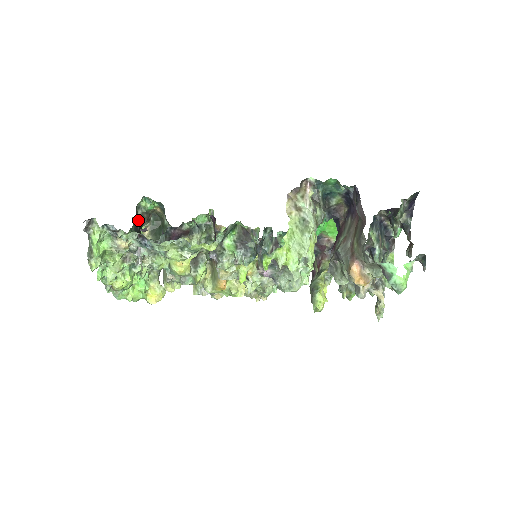
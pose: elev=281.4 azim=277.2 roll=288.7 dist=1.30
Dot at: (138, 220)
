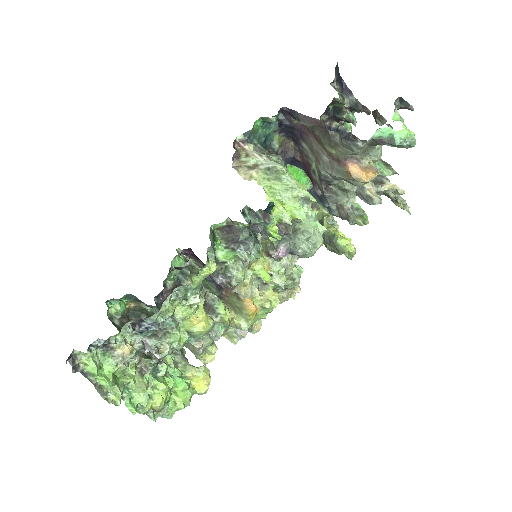
Dot at: occluded
